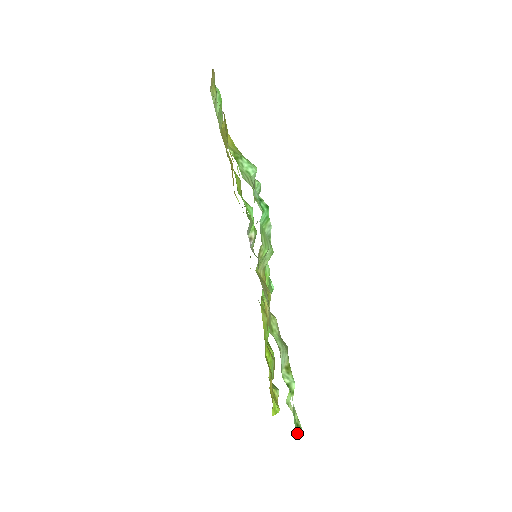
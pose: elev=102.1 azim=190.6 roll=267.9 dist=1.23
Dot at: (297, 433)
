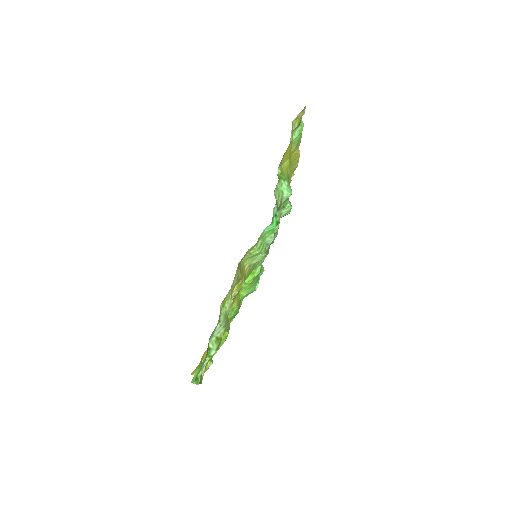
Dot at: (193, 382)
